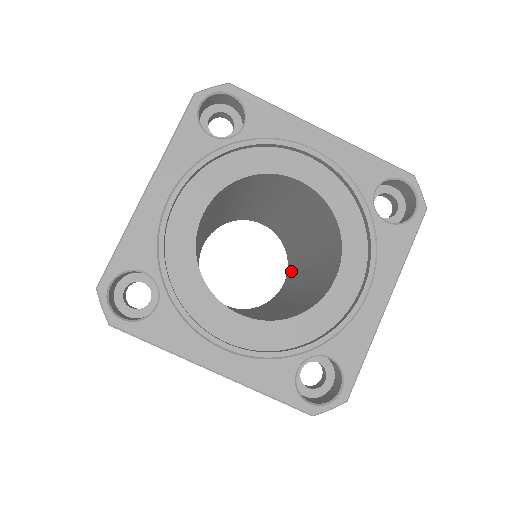
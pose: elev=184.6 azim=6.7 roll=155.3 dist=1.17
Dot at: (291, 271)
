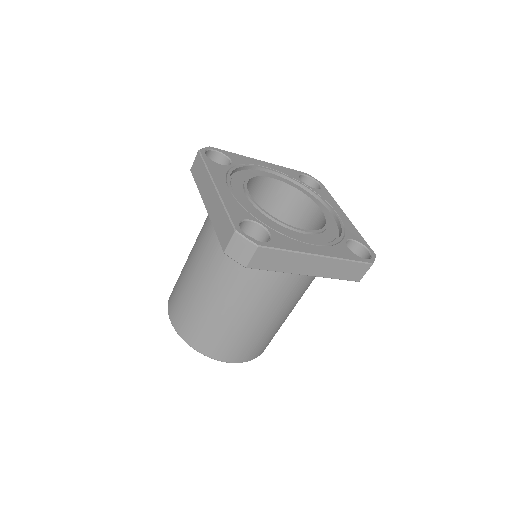
Dot at: occluded
